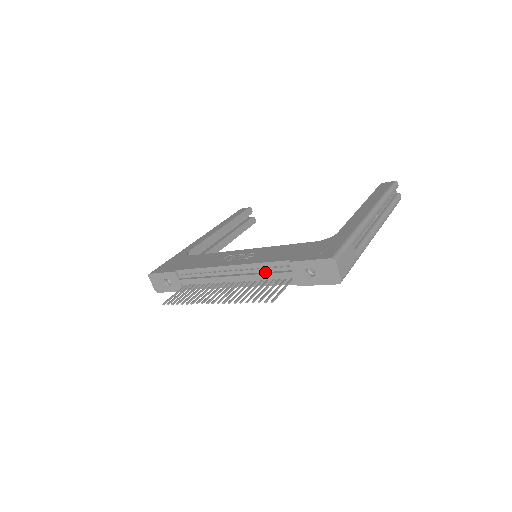
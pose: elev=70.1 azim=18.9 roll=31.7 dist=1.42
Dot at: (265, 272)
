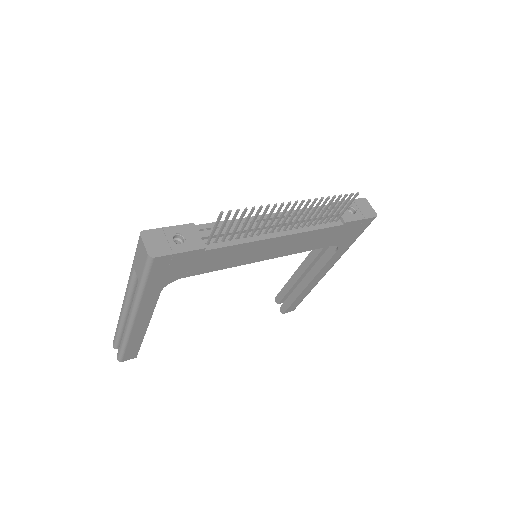
Dot at: occluded
